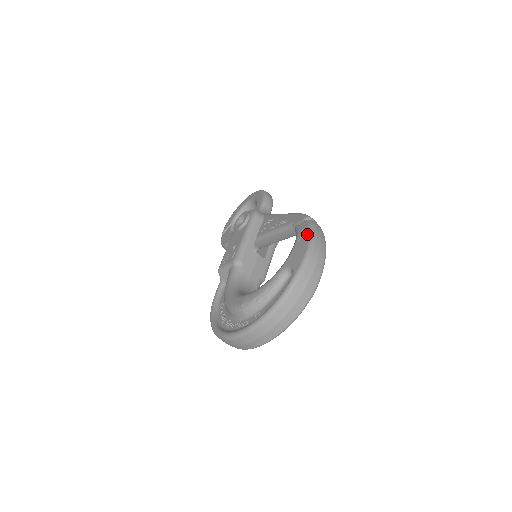
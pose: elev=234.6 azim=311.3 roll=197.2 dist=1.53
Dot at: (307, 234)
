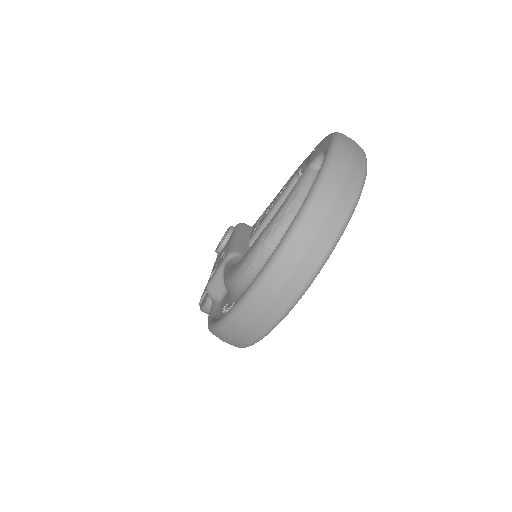
Dot at: (323, 139)
